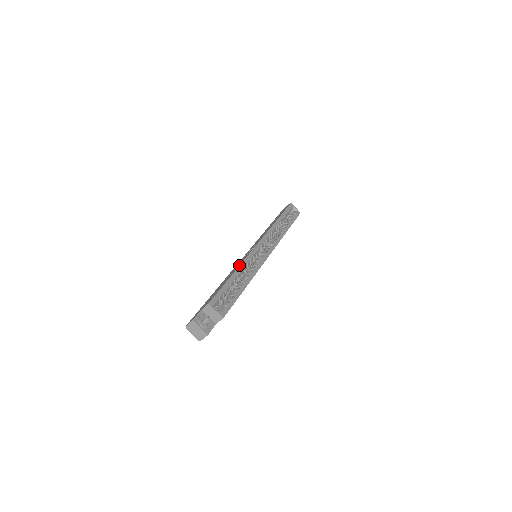
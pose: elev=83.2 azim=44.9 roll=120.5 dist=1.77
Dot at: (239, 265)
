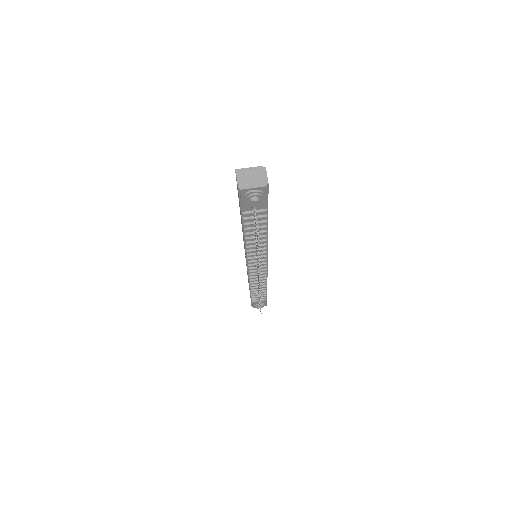
Dot at: occluded
